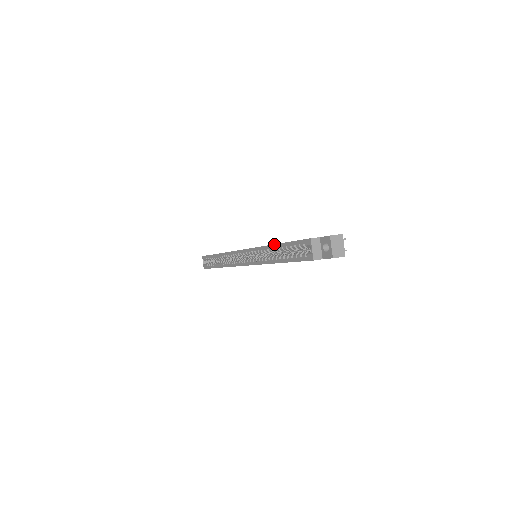
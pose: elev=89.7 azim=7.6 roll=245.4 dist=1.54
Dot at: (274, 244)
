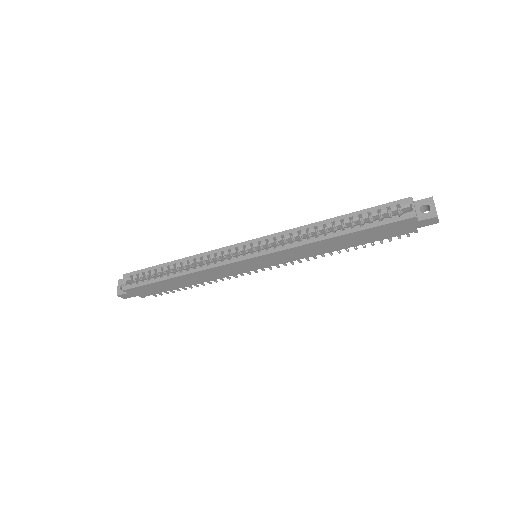
Dot at: occluded
